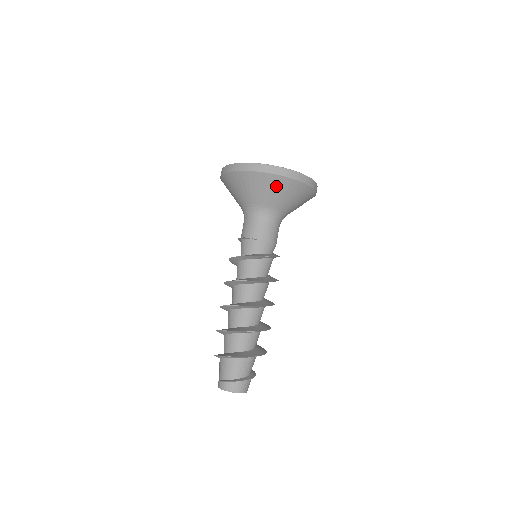
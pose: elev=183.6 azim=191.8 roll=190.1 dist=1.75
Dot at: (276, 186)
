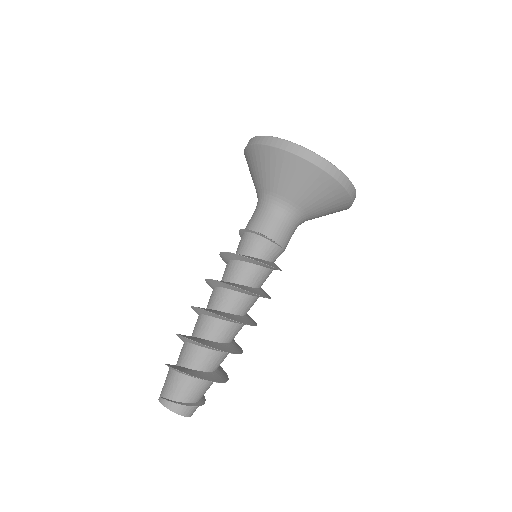
Dot at: (337, 206)
